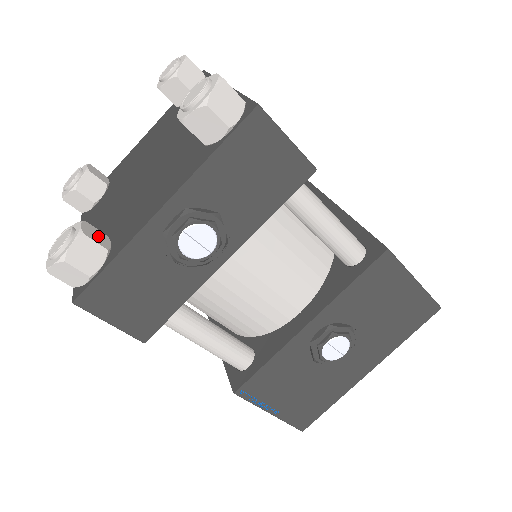
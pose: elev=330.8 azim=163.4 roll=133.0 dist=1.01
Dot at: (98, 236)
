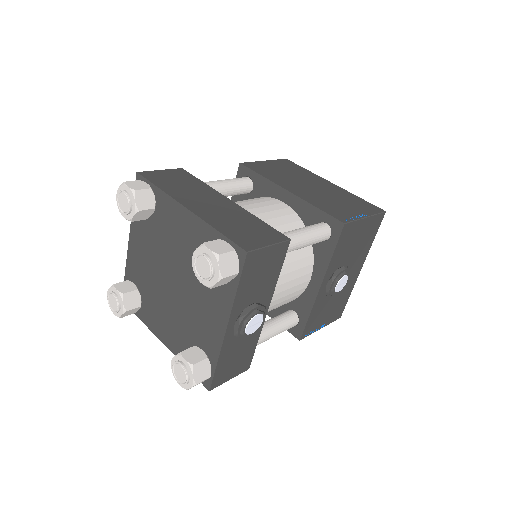
Dot at: (195, 354)
